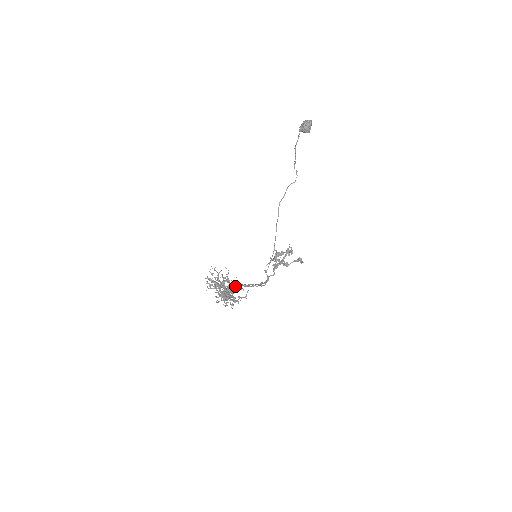
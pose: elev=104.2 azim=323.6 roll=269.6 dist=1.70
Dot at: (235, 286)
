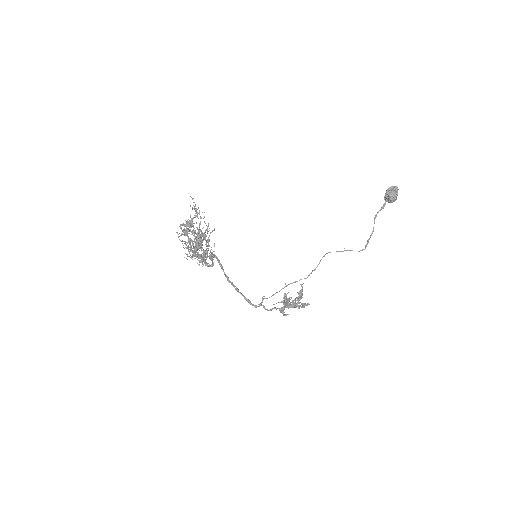
Dot at: (203, 235)
